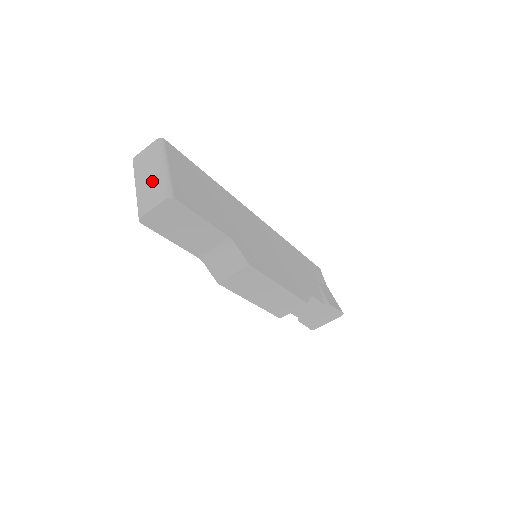
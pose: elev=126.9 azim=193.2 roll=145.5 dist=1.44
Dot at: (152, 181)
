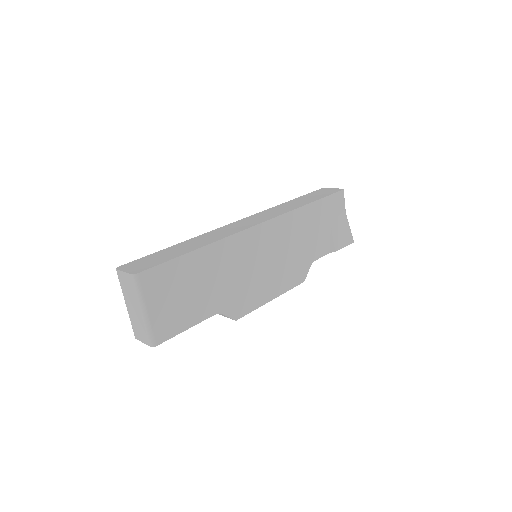
Dot at: (136, 317)
